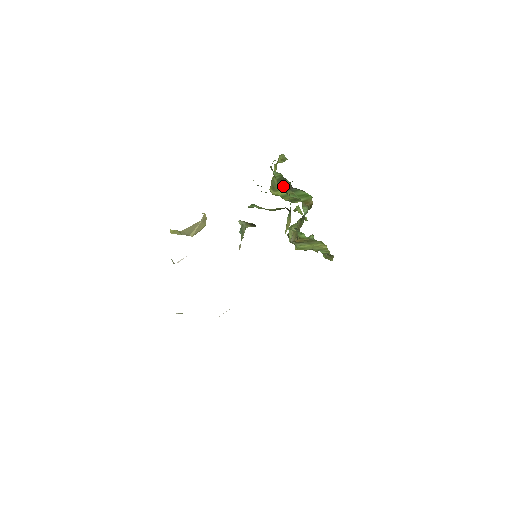
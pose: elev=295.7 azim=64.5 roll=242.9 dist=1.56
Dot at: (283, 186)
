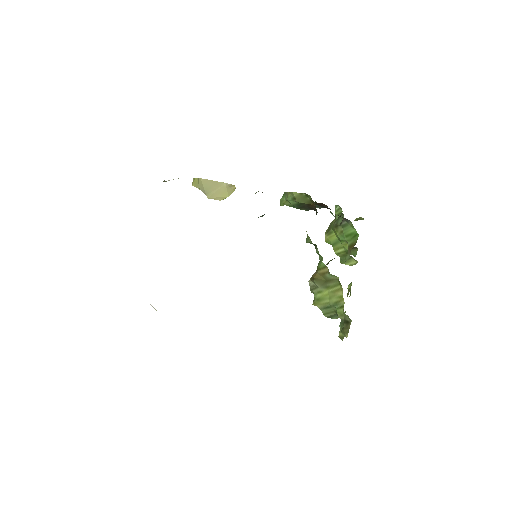
Dot at: (337, 222)
